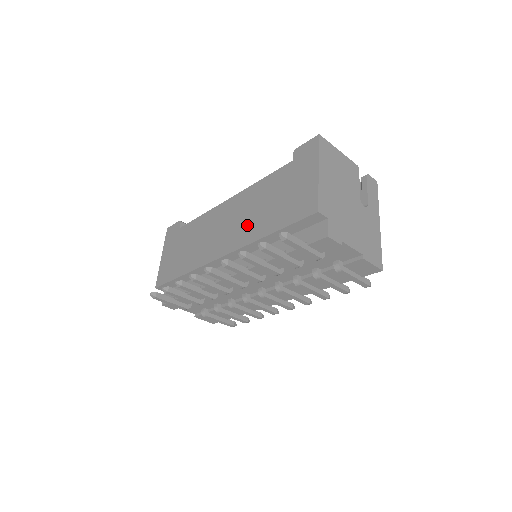
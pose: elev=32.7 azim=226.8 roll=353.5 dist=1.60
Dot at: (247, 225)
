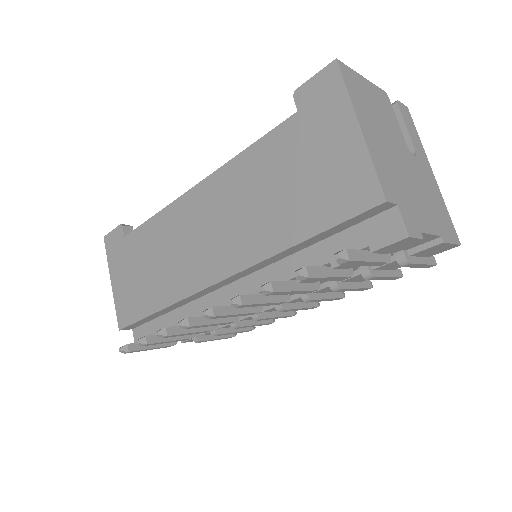
Dot at: (247, 229)
